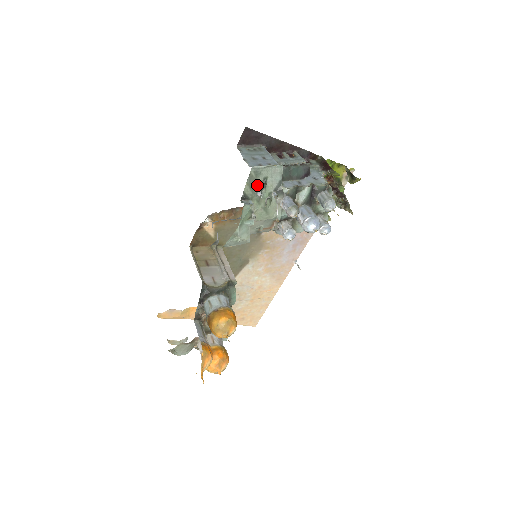
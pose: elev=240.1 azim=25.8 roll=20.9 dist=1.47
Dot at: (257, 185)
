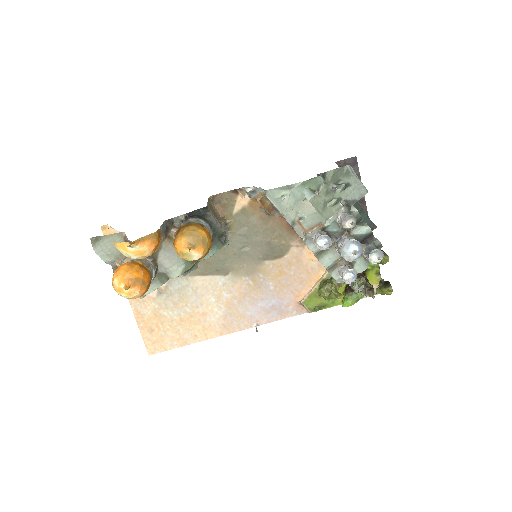
Dot at: (339, 181)
